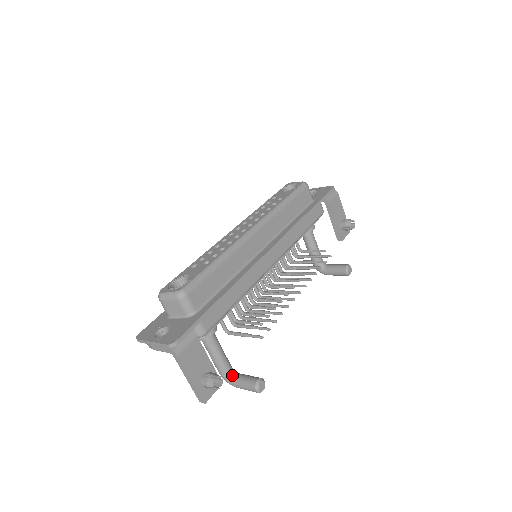
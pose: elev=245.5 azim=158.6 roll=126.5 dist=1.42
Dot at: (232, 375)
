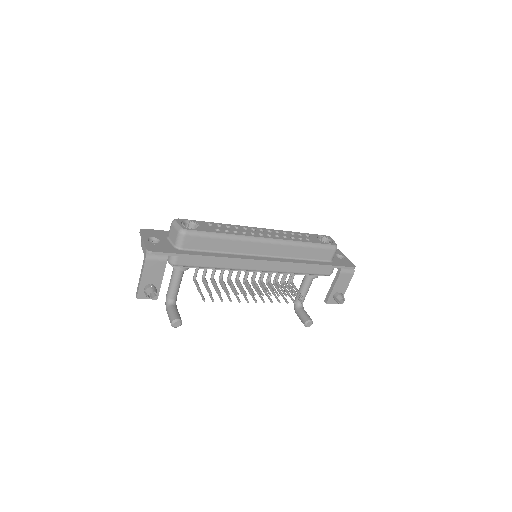
Dot at: (171, 303)
